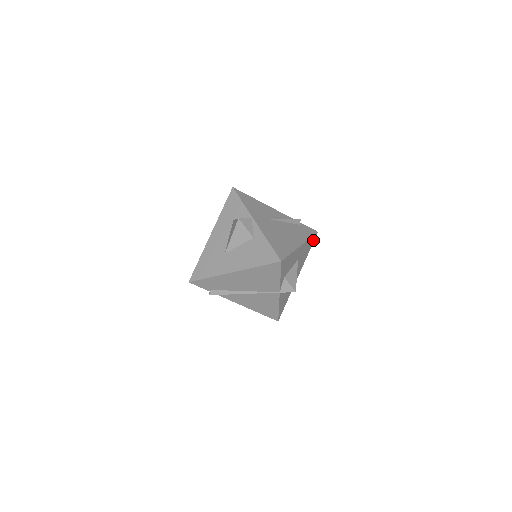
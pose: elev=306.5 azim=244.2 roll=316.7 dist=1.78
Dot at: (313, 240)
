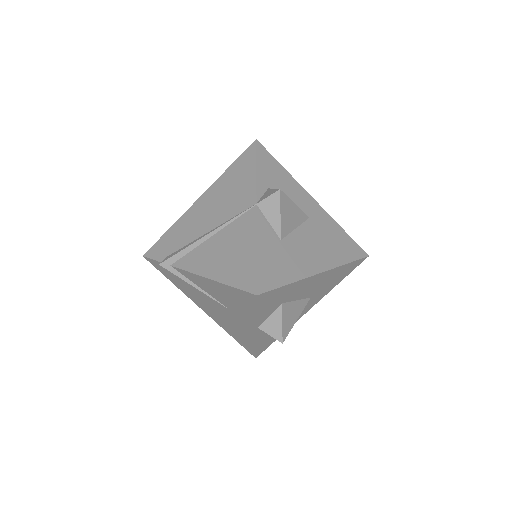
Dot at: (357, 254)
